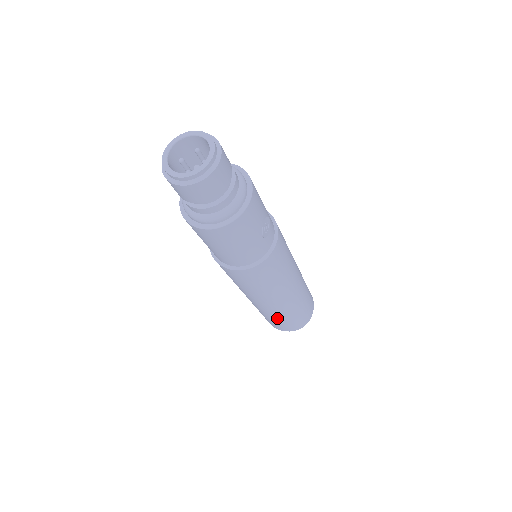
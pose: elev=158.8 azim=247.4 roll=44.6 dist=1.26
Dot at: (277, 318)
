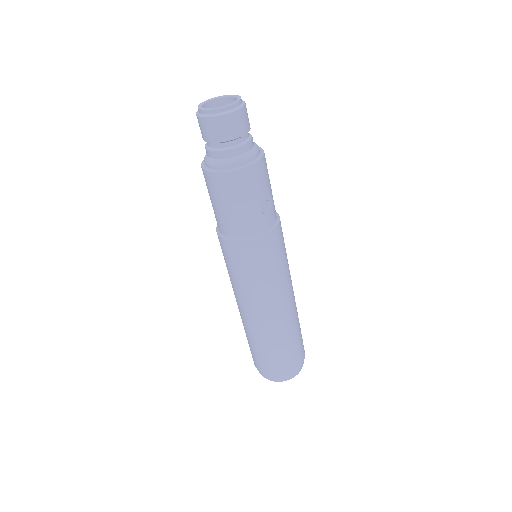
Dot at: (261, 344)
